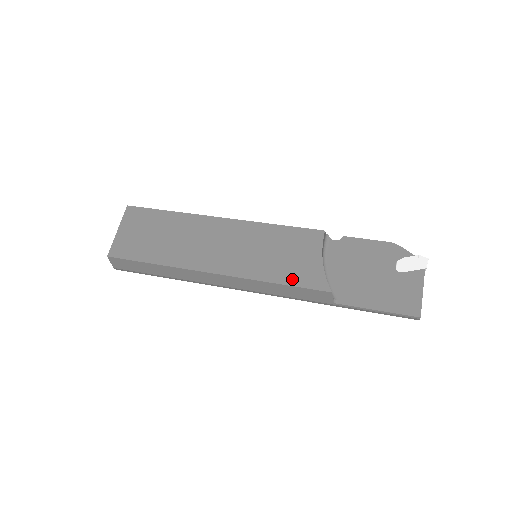
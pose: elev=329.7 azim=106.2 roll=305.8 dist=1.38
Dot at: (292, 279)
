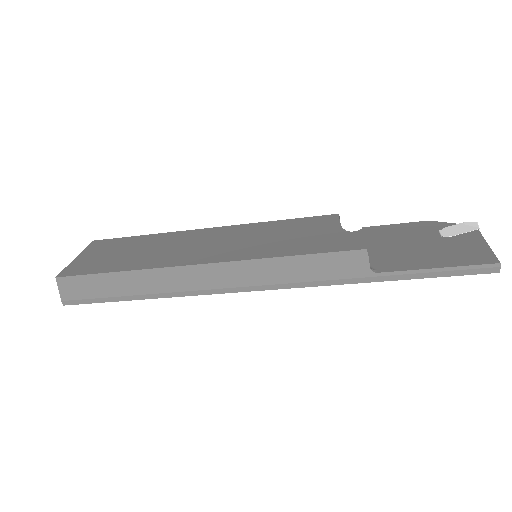
Dot at: (308, 249)
